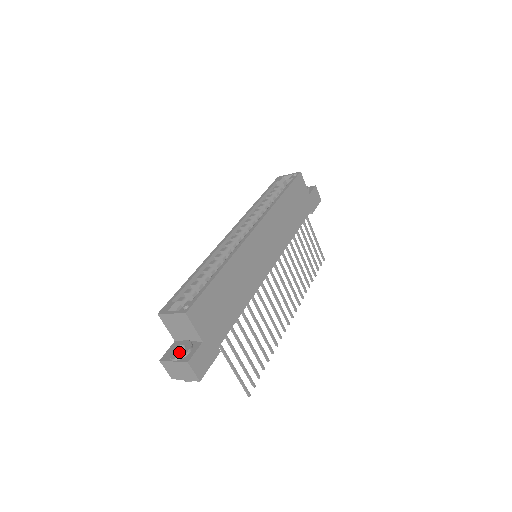
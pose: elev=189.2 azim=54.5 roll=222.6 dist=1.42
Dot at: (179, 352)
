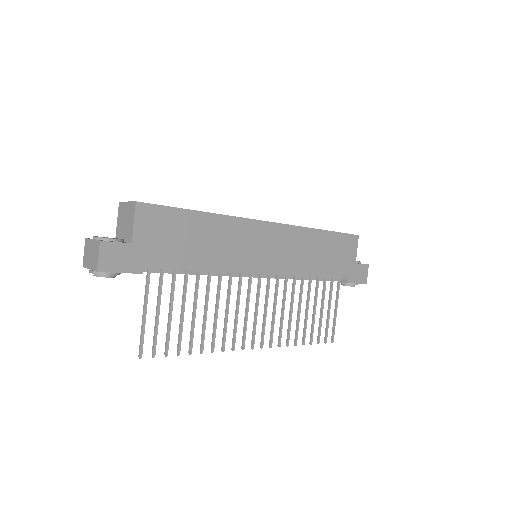
Dot at: occluded
